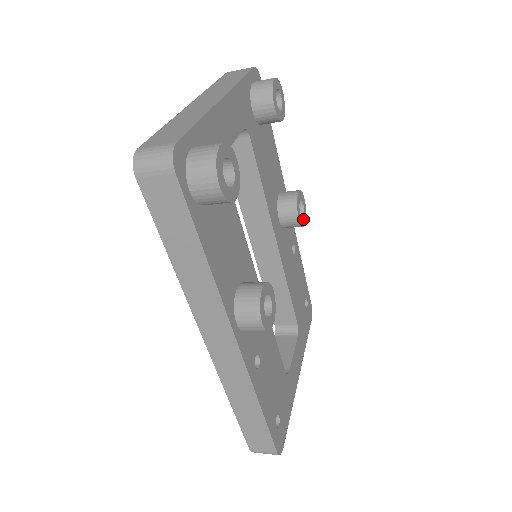
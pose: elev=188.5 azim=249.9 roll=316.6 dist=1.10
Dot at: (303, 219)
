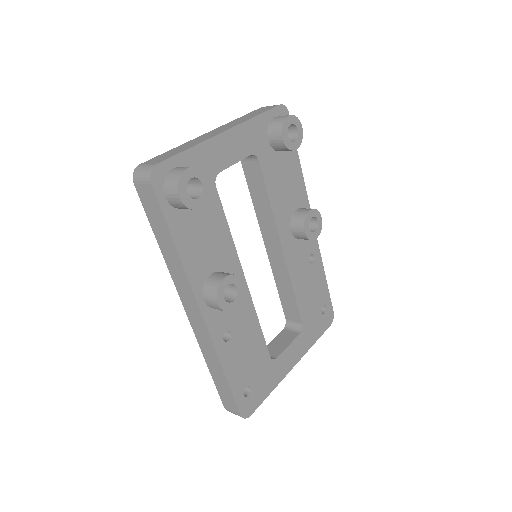
Dot at: (314, 234)
